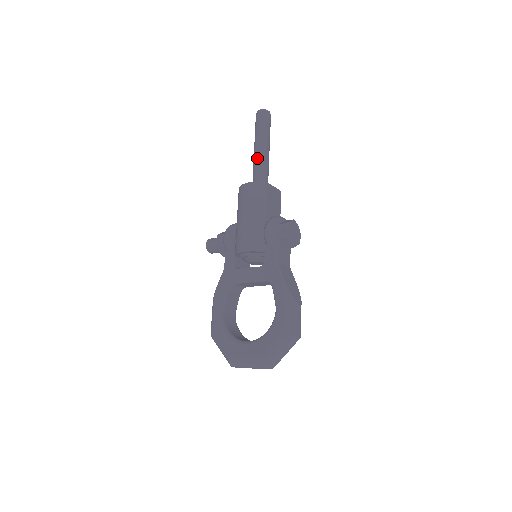
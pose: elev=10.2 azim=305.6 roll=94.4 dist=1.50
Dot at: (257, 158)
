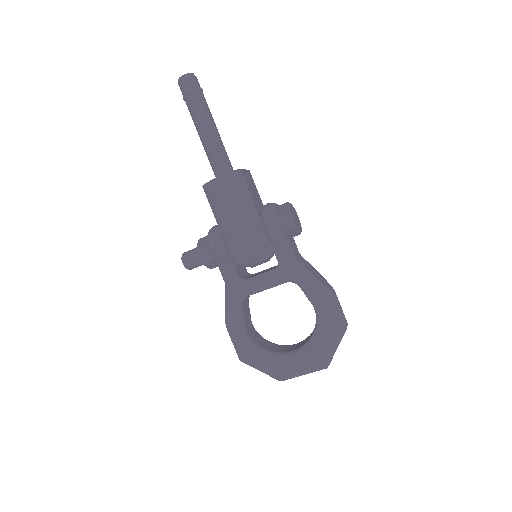
Dot at: (209, 140)
